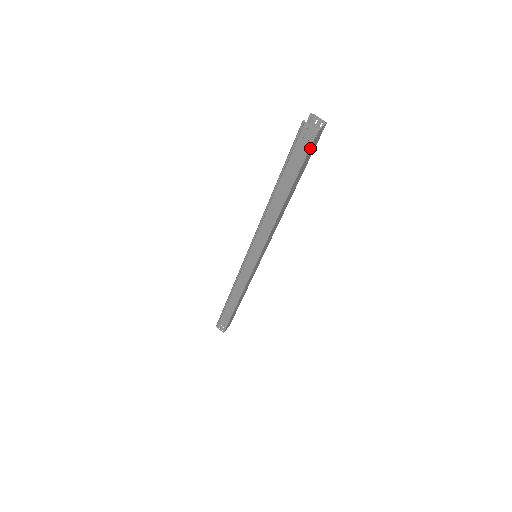
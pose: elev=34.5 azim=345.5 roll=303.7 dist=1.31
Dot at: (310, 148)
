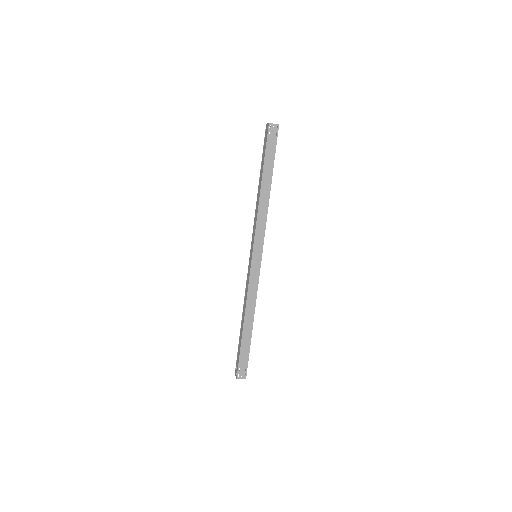
Dot at: (268, 136)
